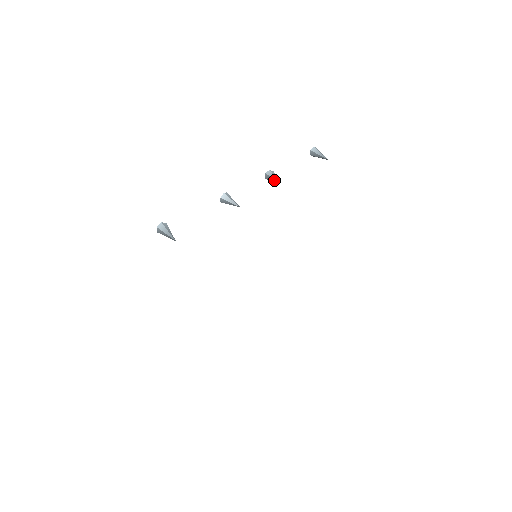
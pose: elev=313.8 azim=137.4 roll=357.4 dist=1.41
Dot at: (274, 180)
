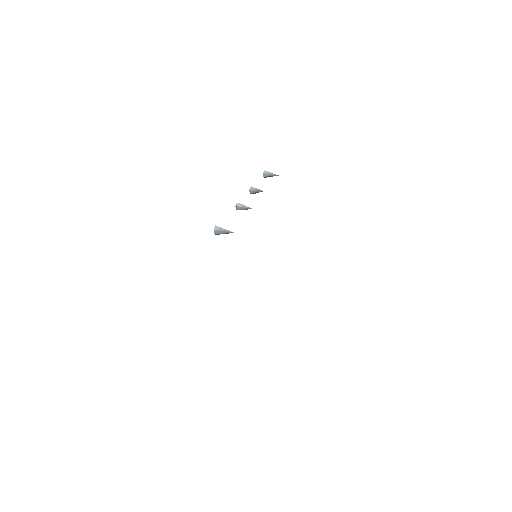
Dot at: (259, 191)
